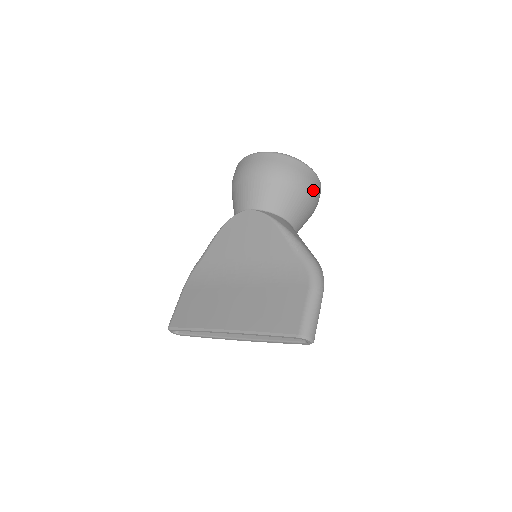
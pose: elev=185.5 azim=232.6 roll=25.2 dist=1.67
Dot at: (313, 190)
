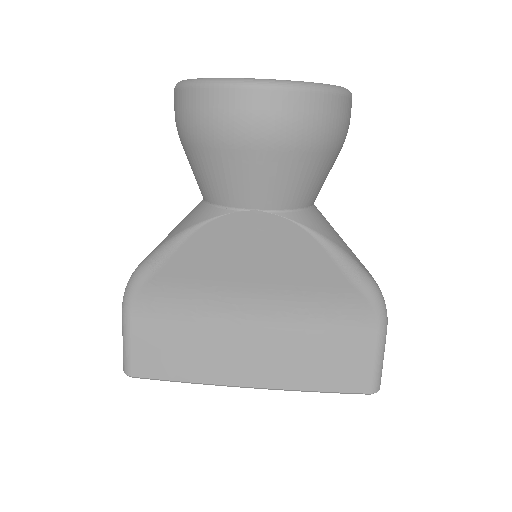
Dot at: occluded
